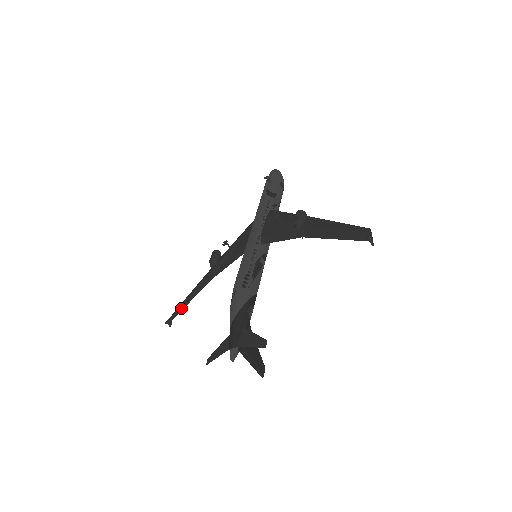
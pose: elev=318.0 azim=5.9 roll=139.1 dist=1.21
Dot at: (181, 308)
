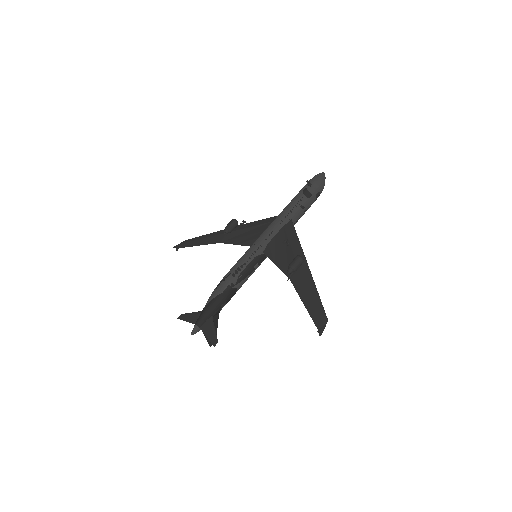
Dot at: (190, 244)
